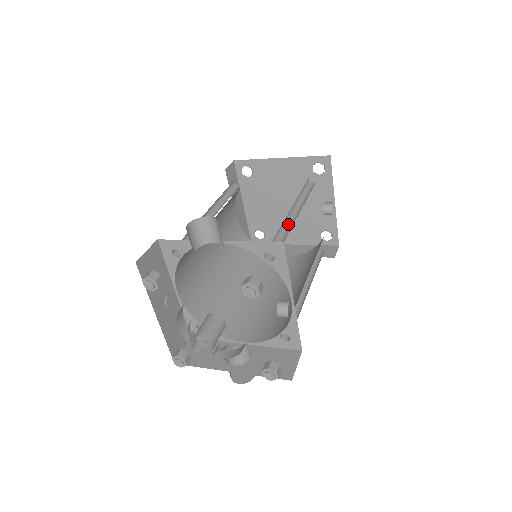
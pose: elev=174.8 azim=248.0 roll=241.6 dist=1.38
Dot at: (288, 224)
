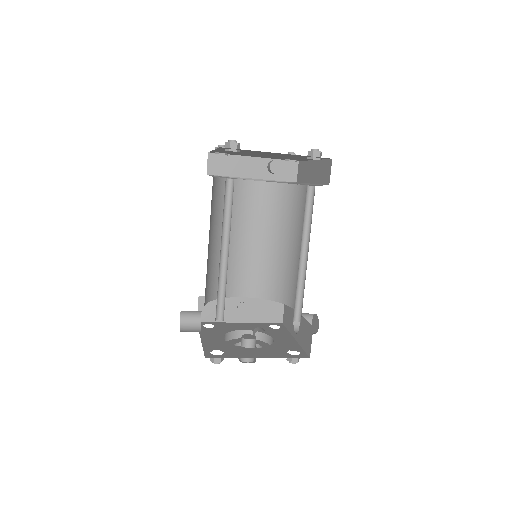
Dot at: (227, 266)
